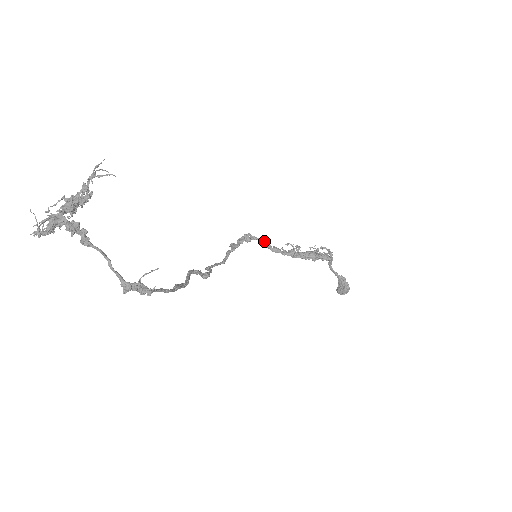
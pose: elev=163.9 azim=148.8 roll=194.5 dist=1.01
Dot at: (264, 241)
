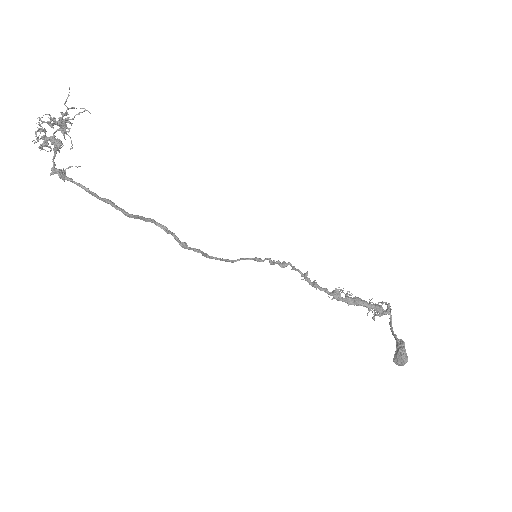
Dot at: (304, 274)
